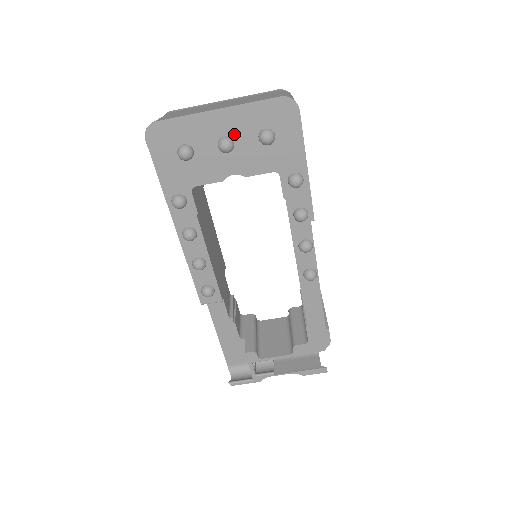
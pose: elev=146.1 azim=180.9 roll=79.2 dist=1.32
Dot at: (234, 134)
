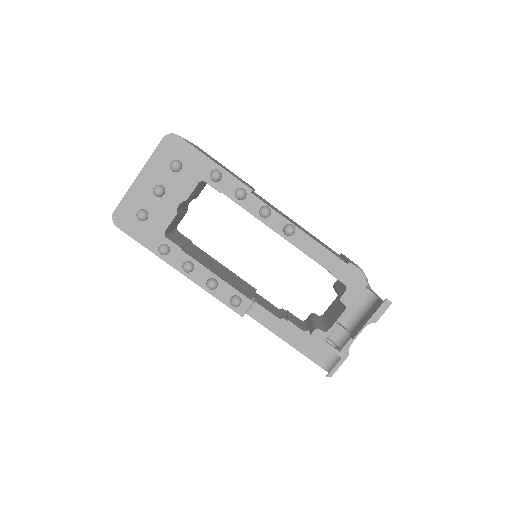
Dot at: (158, 181)
